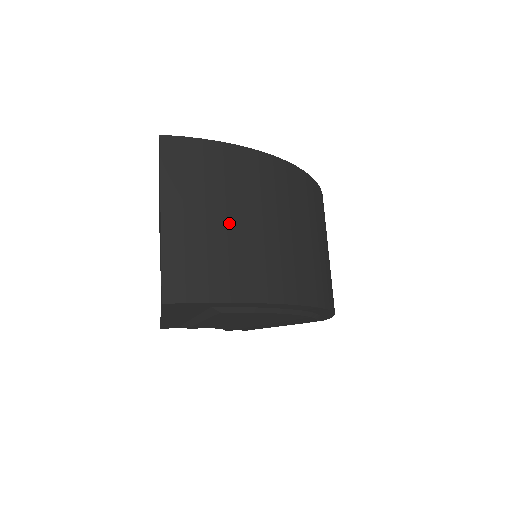
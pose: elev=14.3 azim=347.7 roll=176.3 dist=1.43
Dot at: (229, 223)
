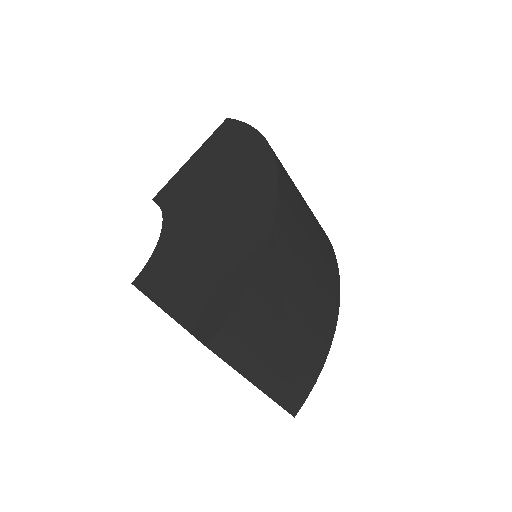
Dot at: (294, 329)
